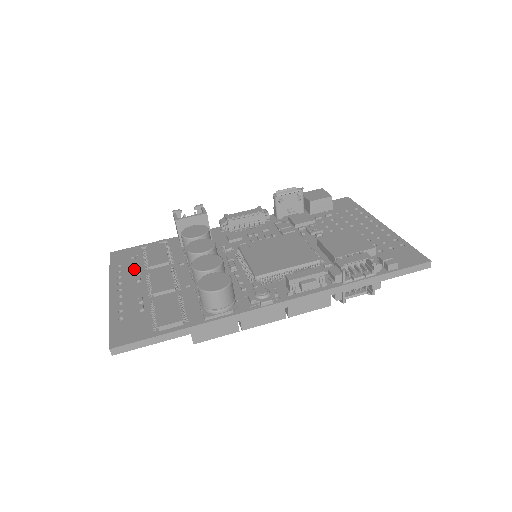
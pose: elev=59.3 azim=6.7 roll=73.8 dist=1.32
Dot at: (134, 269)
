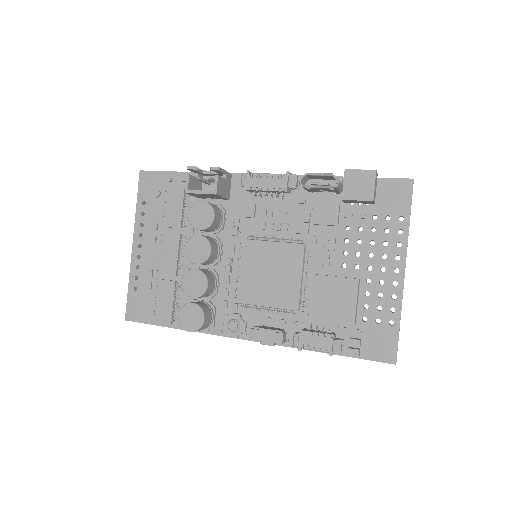
Dot at: (154, 217)
